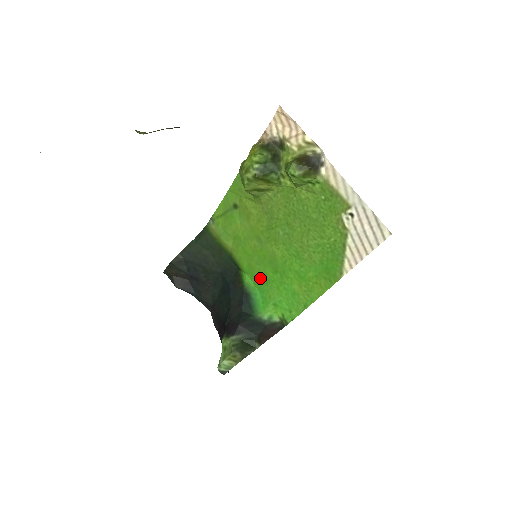
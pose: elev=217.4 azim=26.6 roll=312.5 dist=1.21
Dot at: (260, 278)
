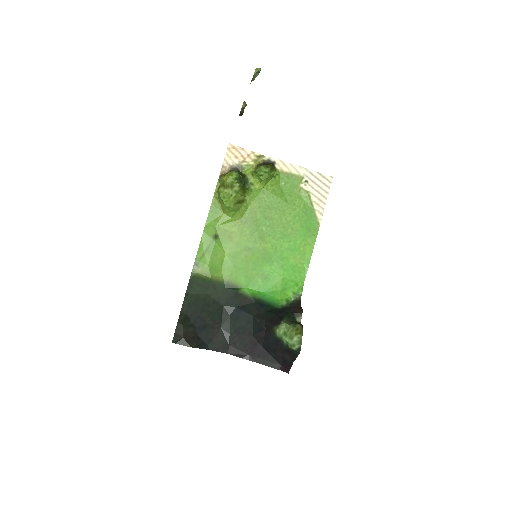
Dot at: (261, 280)
